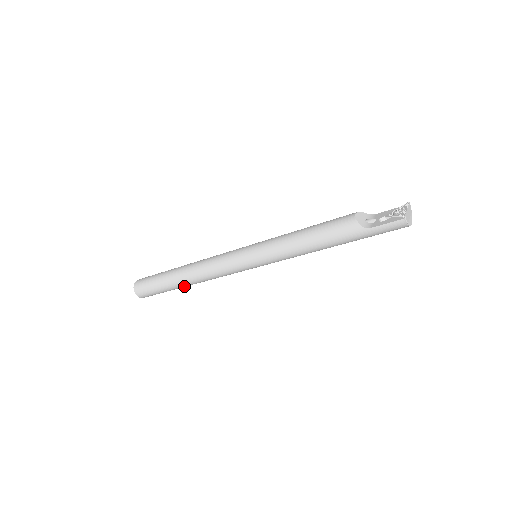
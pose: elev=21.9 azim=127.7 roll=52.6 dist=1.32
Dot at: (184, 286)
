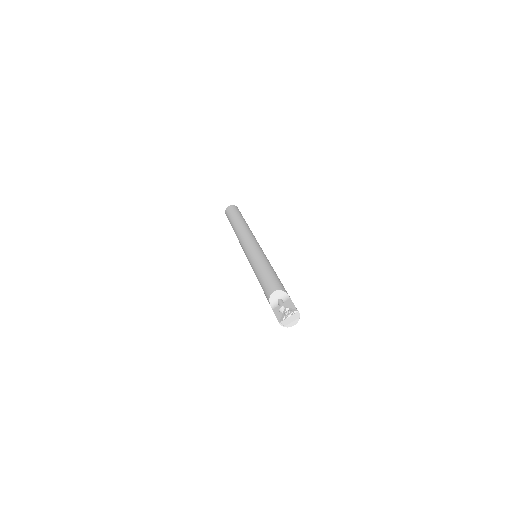
Dot at: occluded
